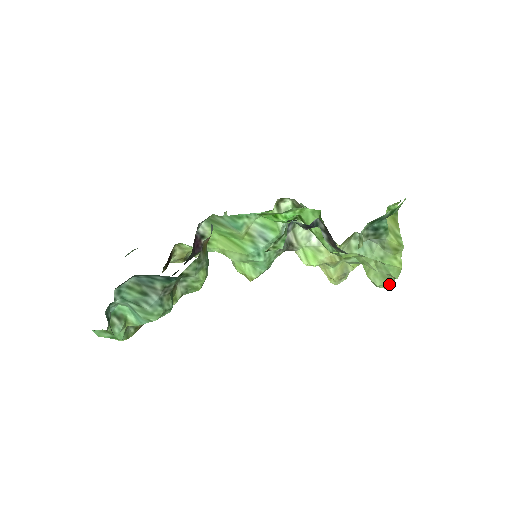
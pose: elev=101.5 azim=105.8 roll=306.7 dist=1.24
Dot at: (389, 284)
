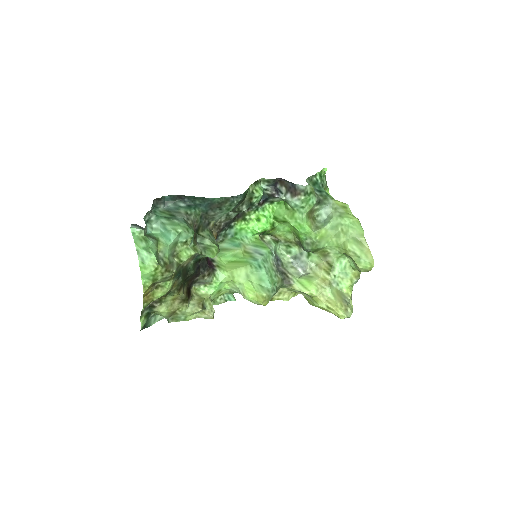
Dot at: (366, 250)
